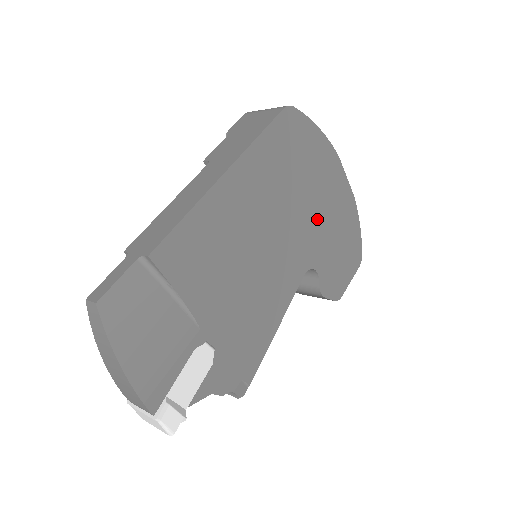
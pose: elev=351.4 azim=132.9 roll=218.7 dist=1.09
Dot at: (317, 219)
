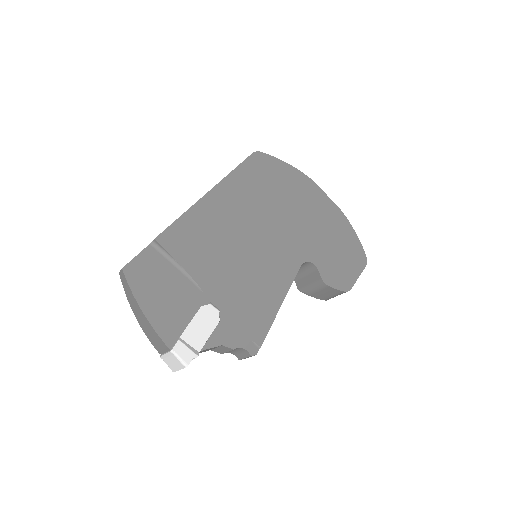
Dot at: (304, 225)
